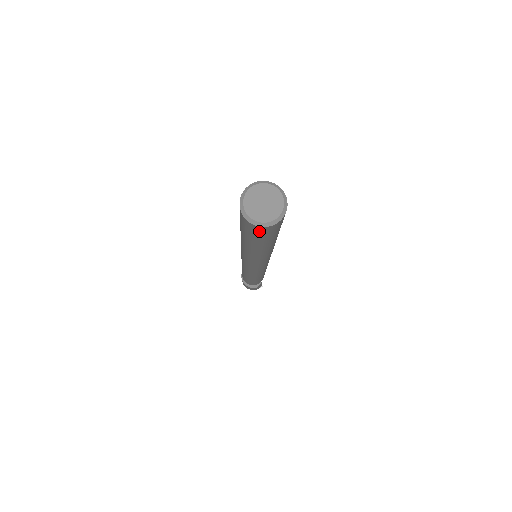
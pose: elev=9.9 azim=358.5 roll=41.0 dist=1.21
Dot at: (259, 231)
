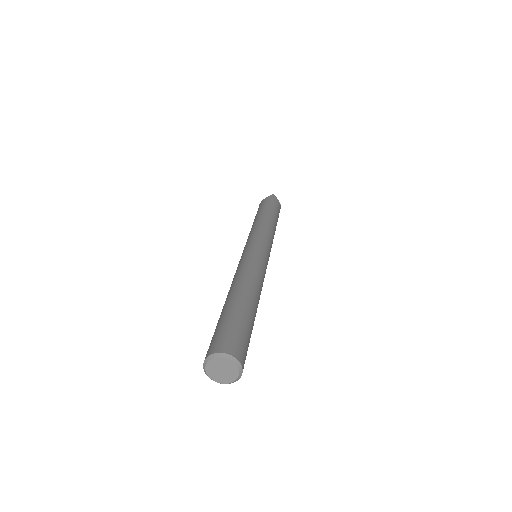
Dot at: occluded
